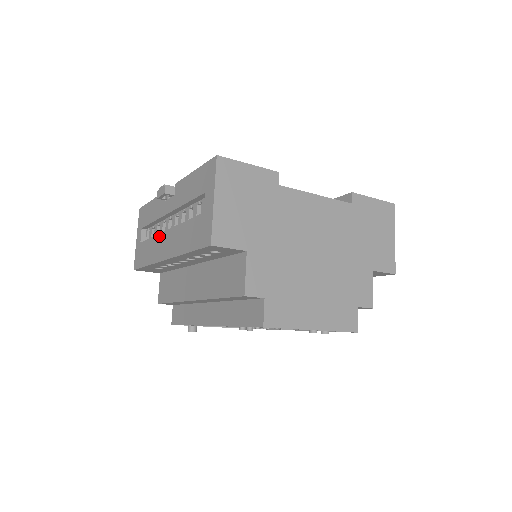
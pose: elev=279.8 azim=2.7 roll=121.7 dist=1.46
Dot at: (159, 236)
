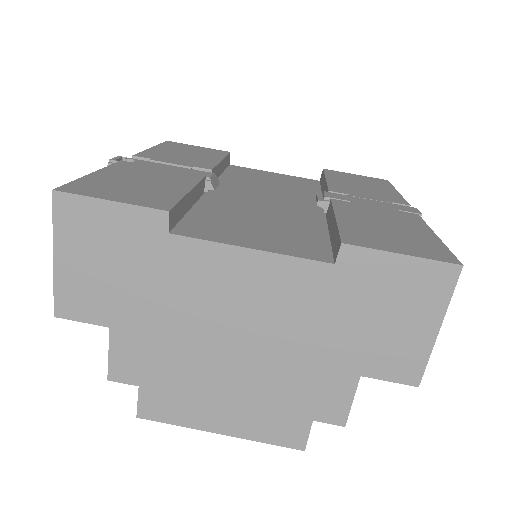
Dot at: occluded
